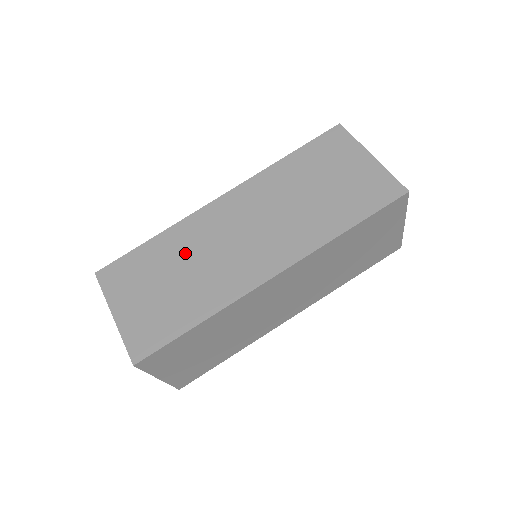
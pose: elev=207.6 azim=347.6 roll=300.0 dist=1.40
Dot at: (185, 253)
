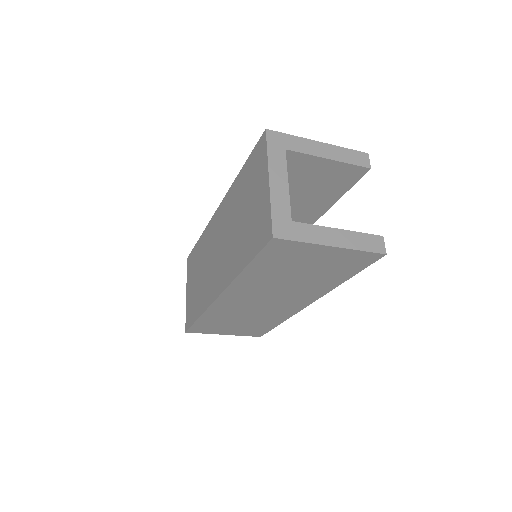
Dot at: (203, 257)
